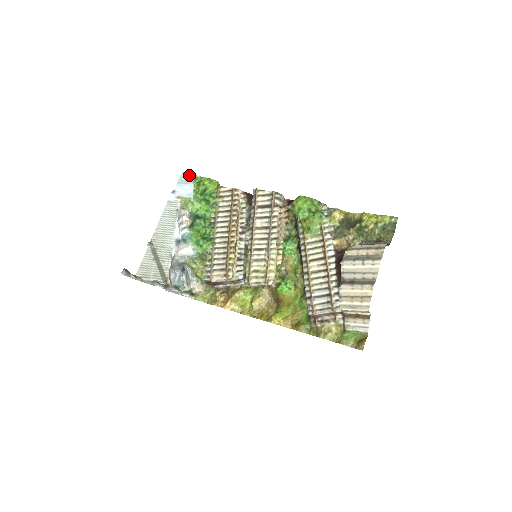
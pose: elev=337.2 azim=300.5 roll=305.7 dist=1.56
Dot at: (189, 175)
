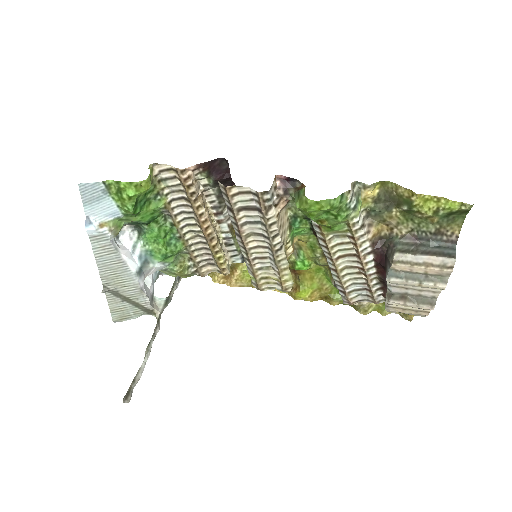
Dot at: (93, 186)
